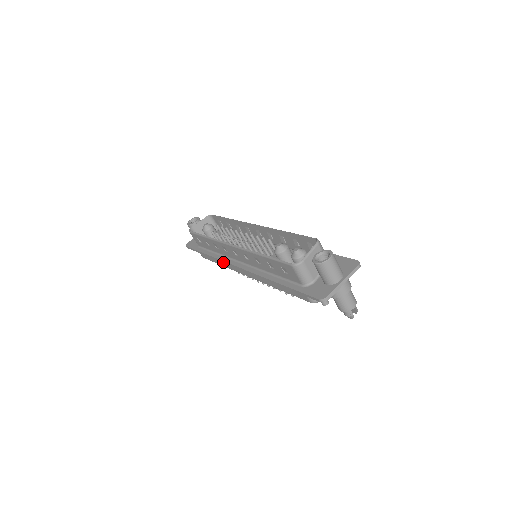
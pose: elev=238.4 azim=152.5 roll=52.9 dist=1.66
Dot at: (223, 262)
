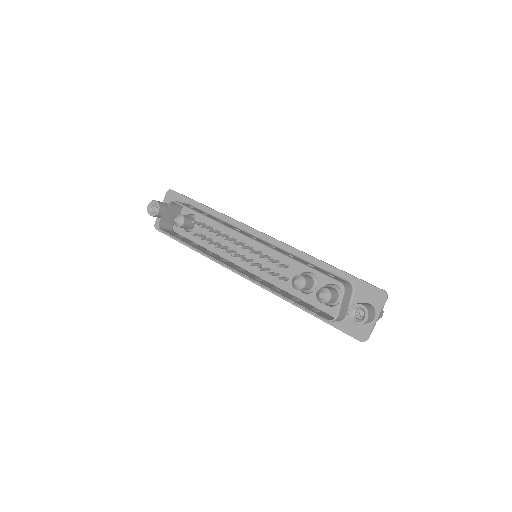
Dot at: (221, 265)
